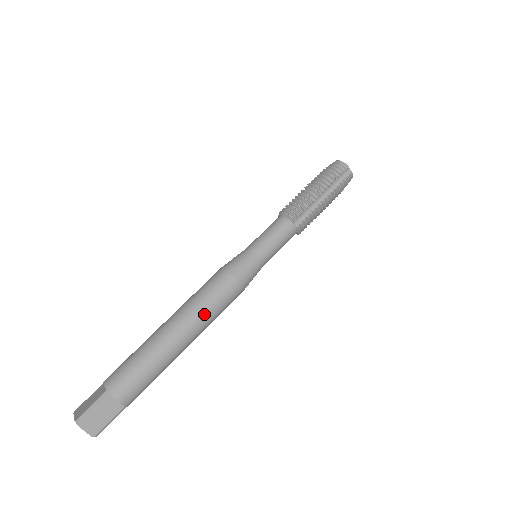
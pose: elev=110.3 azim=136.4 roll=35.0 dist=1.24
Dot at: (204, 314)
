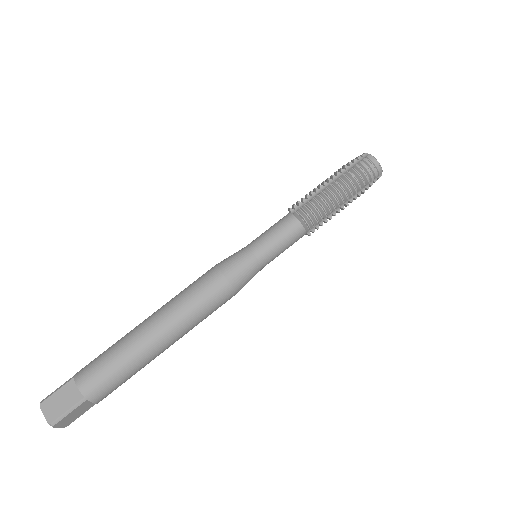
Dot at: (195, 324)
